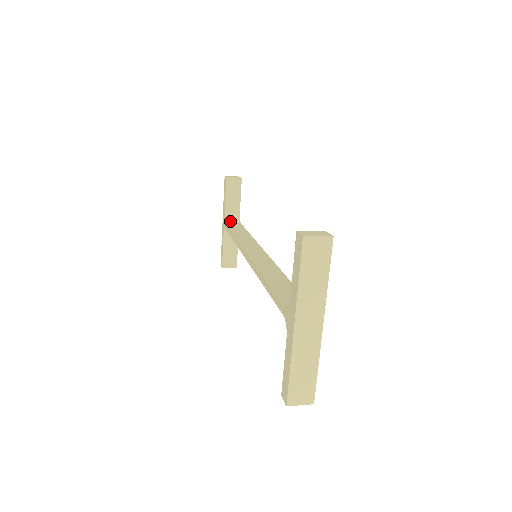
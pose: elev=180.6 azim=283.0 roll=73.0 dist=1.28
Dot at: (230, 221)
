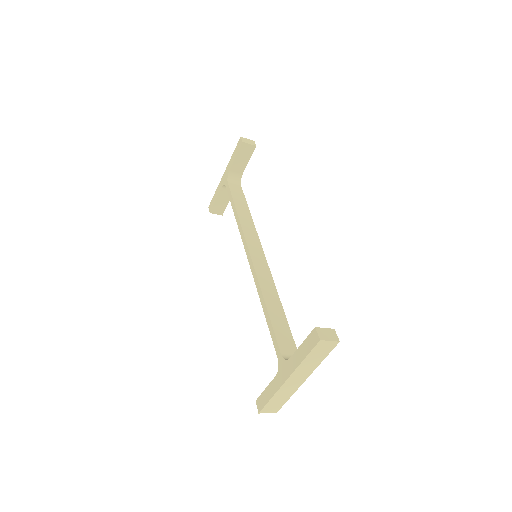
Dot at: (232, 180)
